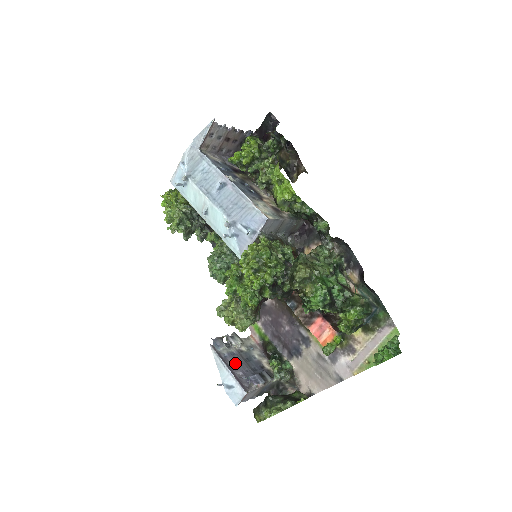
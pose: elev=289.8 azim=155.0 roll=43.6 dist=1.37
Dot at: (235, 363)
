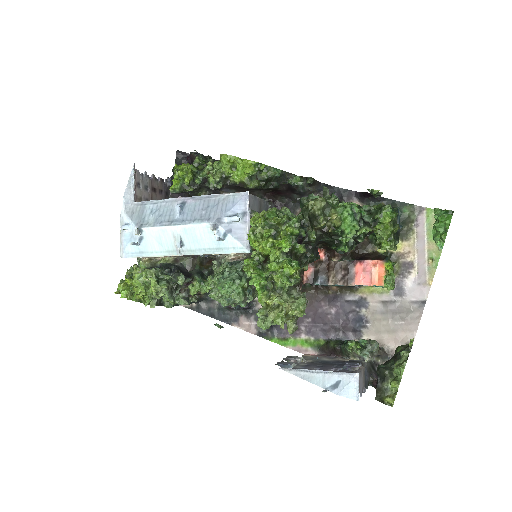
Dot at: (318, 367)
